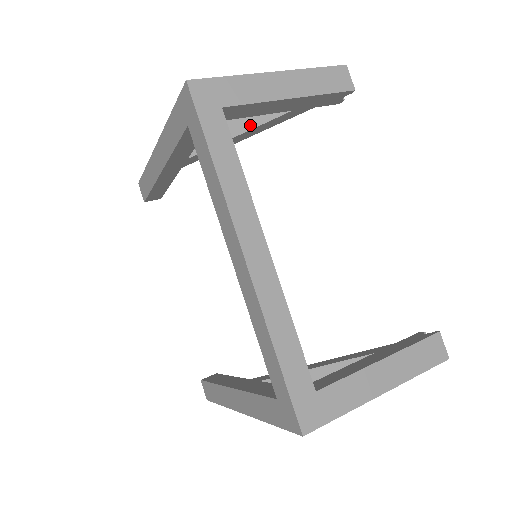
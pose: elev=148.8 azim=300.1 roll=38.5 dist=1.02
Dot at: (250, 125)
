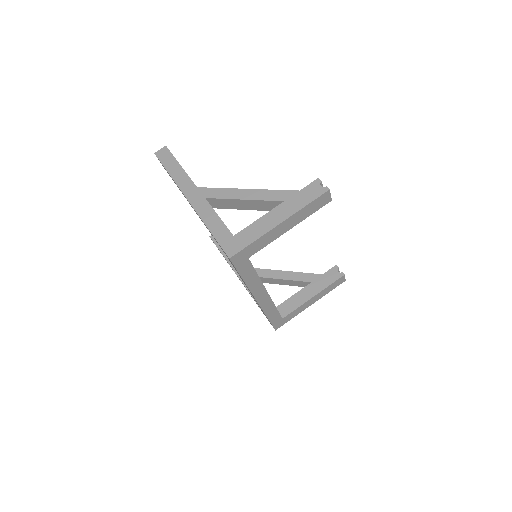
Dot at: (258, 209)
